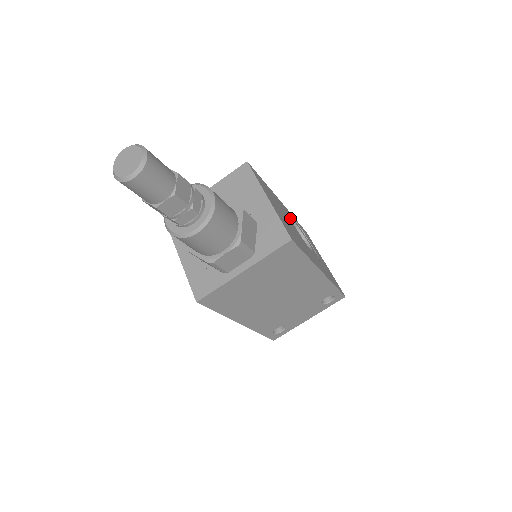
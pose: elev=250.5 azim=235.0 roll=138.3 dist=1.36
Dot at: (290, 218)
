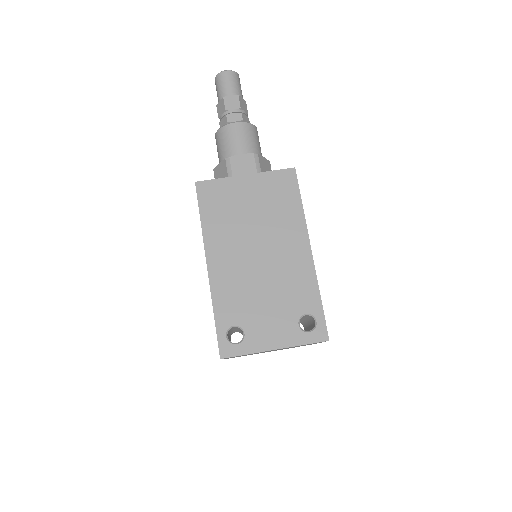
Dot at: occluded
